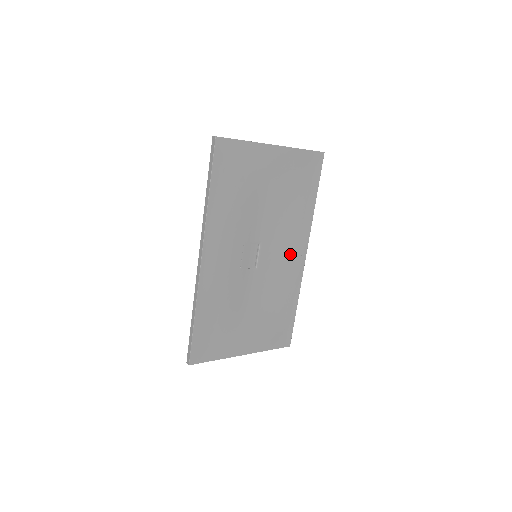
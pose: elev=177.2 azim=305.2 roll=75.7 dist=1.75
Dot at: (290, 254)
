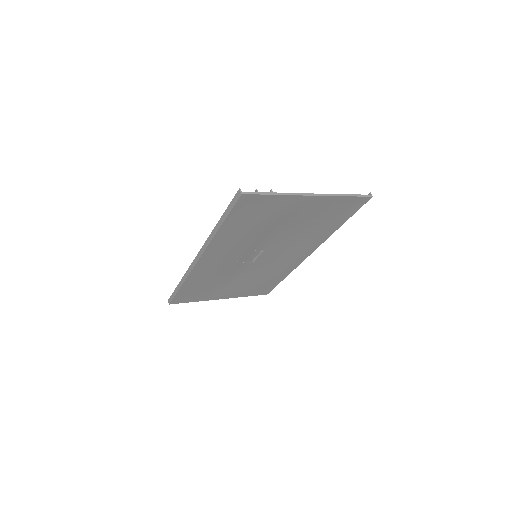
Dot at: (293, 254)
